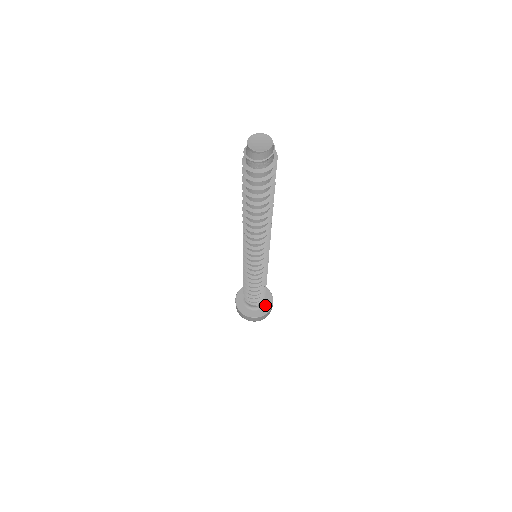
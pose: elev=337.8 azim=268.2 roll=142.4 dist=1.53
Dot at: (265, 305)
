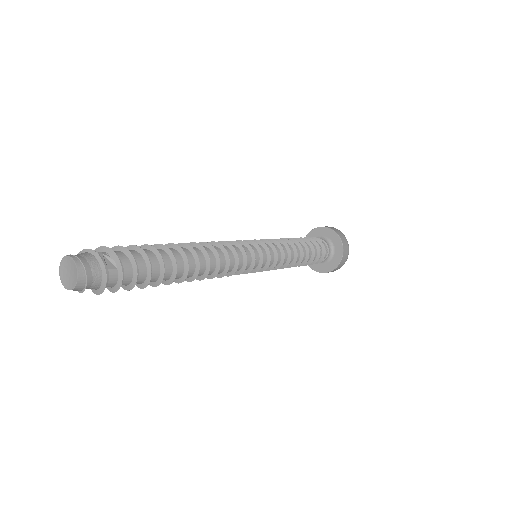
Dot at: (328, 263)
